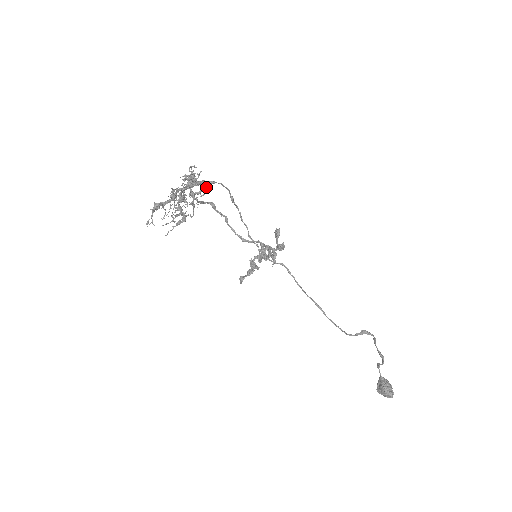
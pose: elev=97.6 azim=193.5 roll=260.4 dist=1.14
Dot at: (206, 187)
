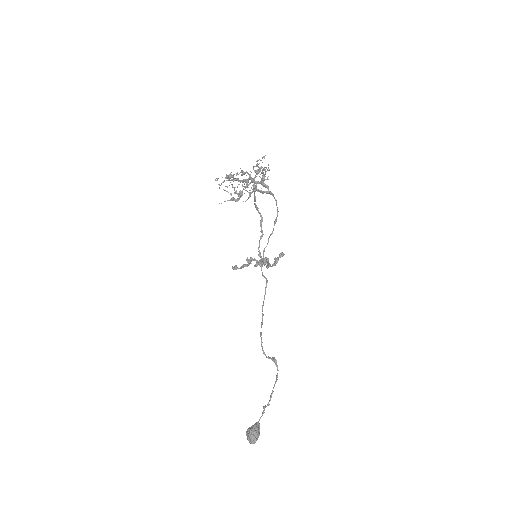
Dot at: (266, 192)
